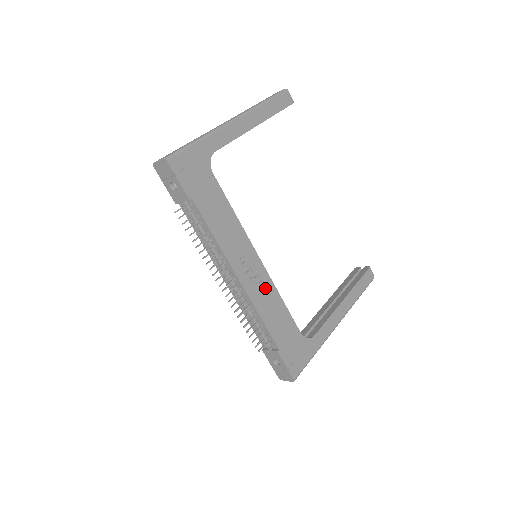
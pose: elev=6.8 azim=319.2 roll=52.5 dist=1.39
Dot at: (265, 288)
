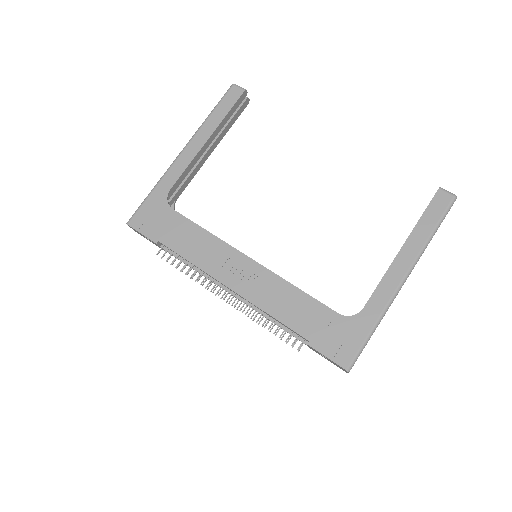
Dot at: (267, 284)
